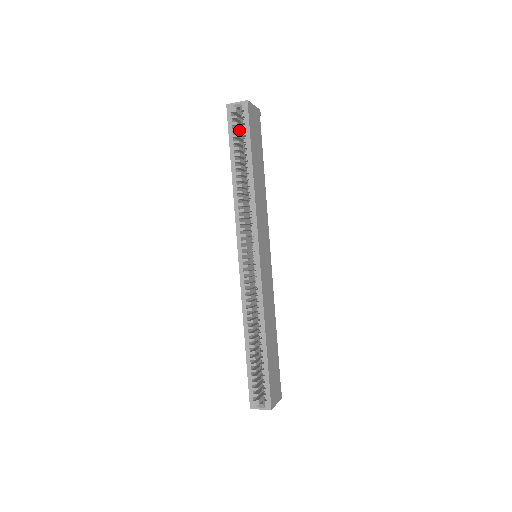
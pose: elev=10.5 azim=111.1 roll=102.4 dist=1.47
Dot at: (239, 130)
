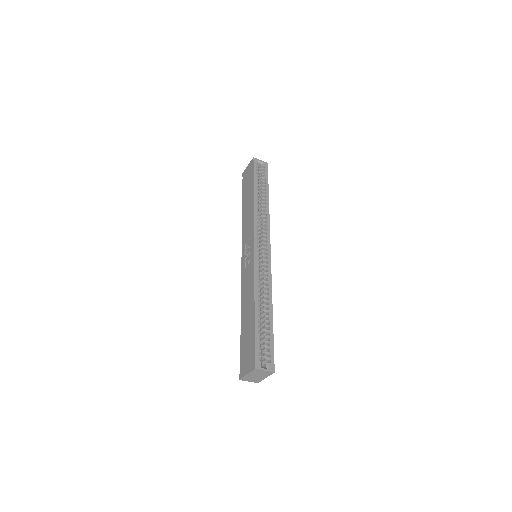
Dot at: occluded
